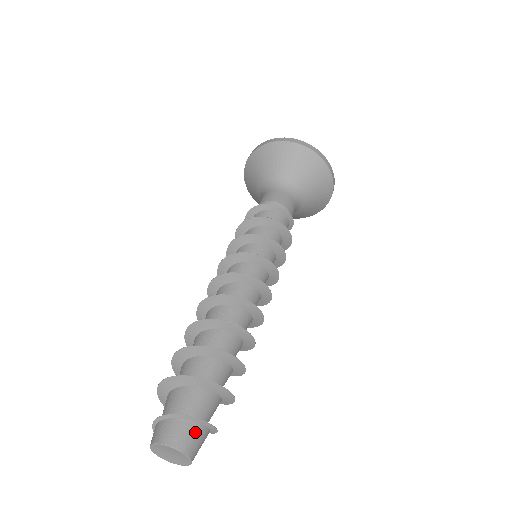
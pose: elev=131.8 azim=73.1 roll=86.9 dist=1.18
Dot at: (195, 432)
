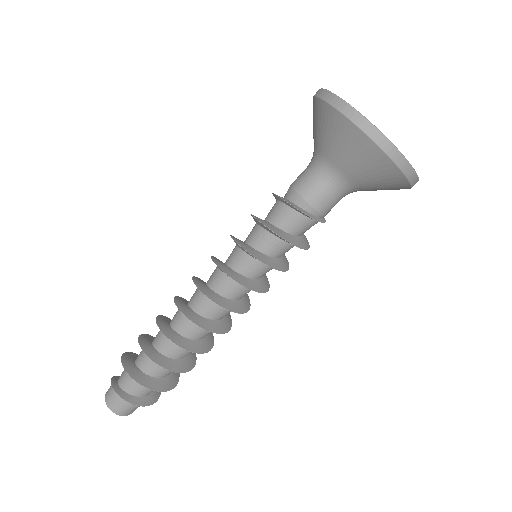
Dot at: (117, 399)
